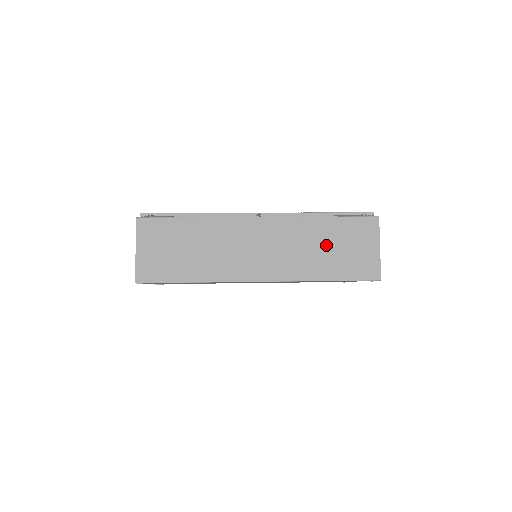
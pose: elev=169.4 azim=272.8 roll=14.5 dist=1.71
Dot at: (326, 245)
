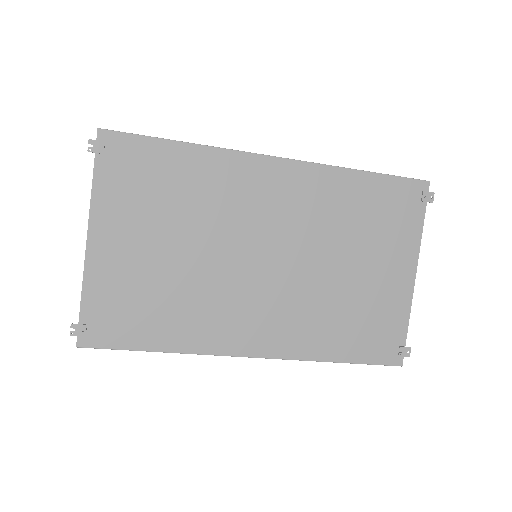
Dot at: occluded
